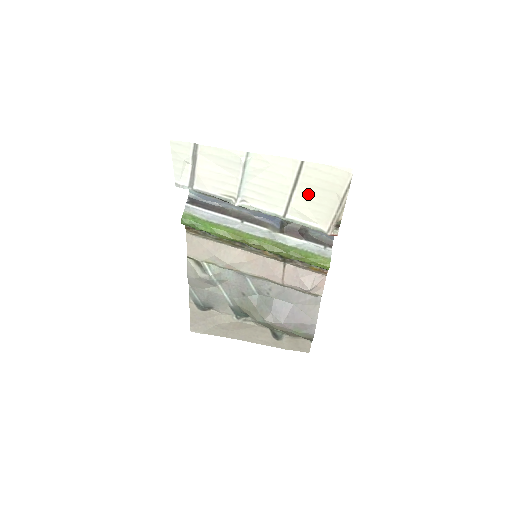
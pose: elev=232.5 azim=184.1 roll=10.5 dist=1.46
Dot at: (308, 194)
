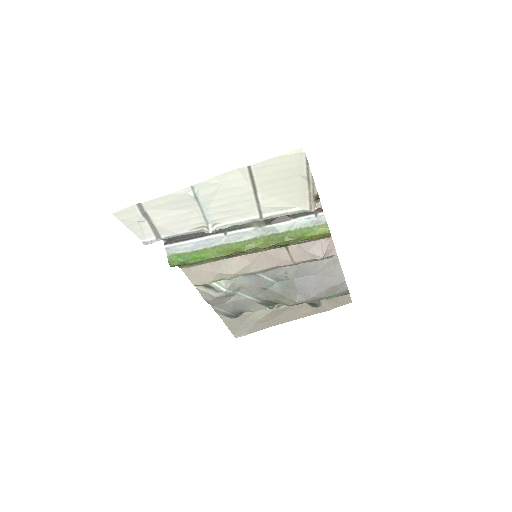
Dot at: (272, 189)
